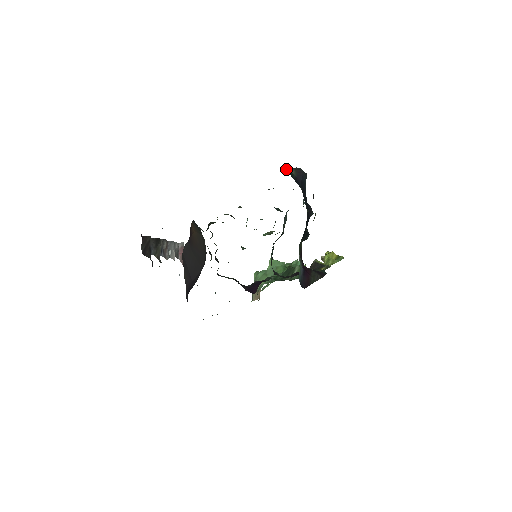
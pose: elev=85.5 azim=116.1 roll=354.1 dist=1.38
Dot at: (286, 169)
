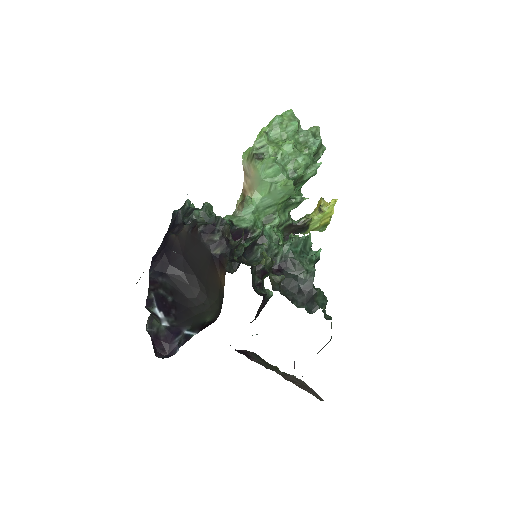
Dot at: occluded
